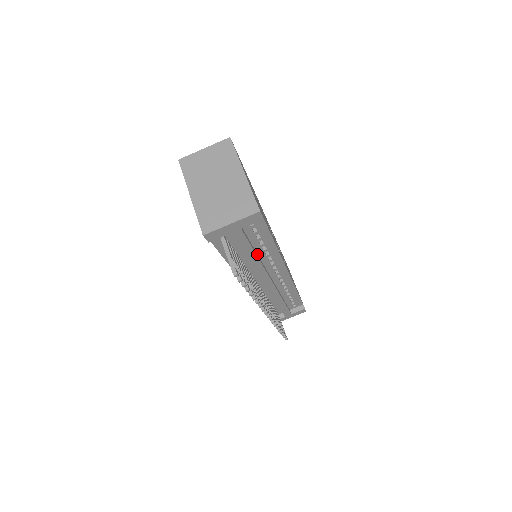
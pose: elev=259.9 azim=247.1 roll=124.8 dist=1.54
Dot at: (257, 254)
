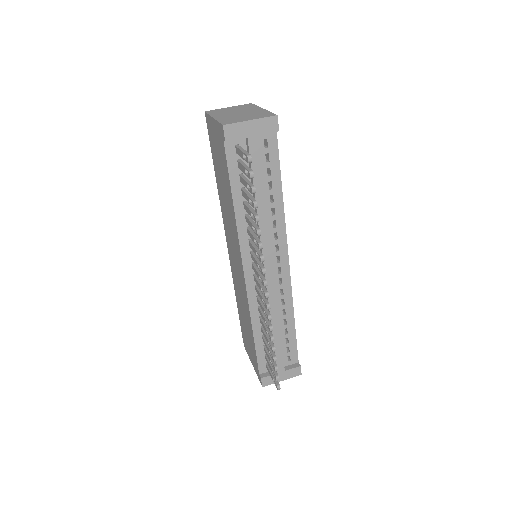
Dot at: occluded
